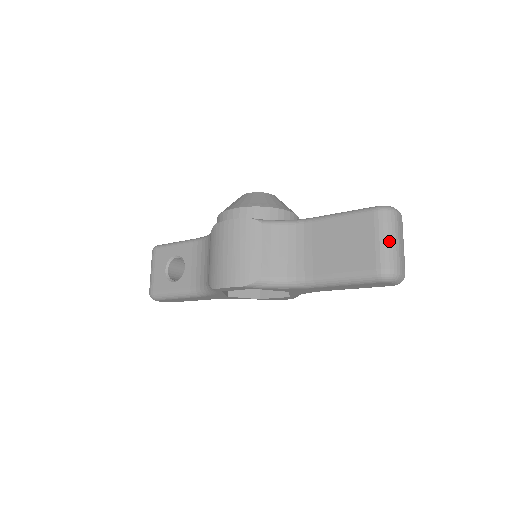
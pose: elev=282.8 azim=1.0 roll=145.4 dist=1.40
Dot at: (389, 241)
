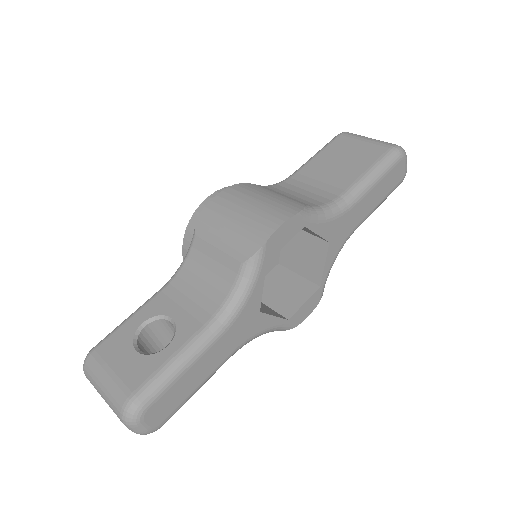
Dot at: (373, 139)
